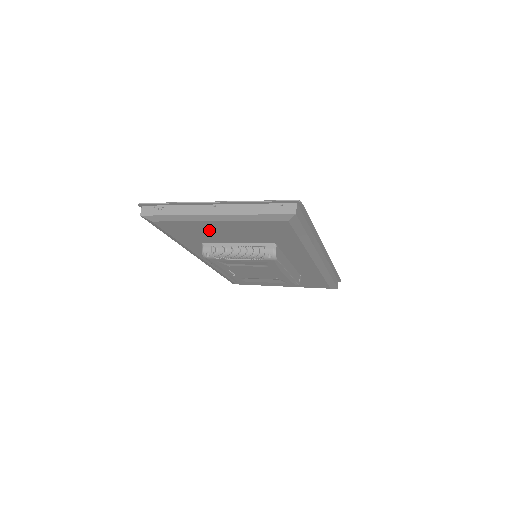
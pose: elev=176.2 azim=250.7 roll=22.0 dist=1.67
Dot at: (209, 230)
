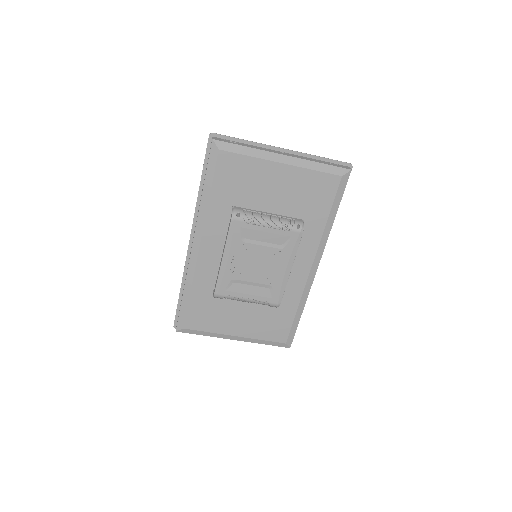
Dot at: (261, 180)
